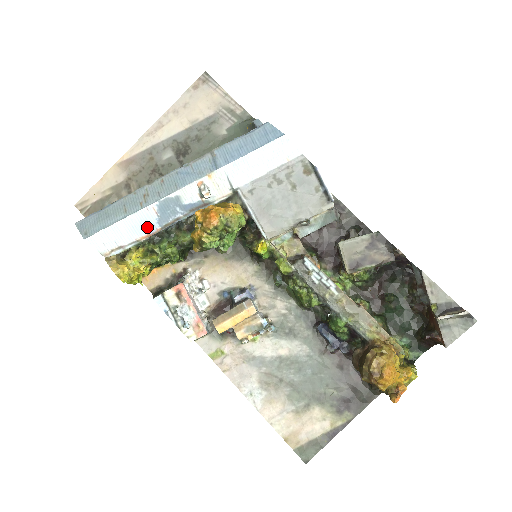
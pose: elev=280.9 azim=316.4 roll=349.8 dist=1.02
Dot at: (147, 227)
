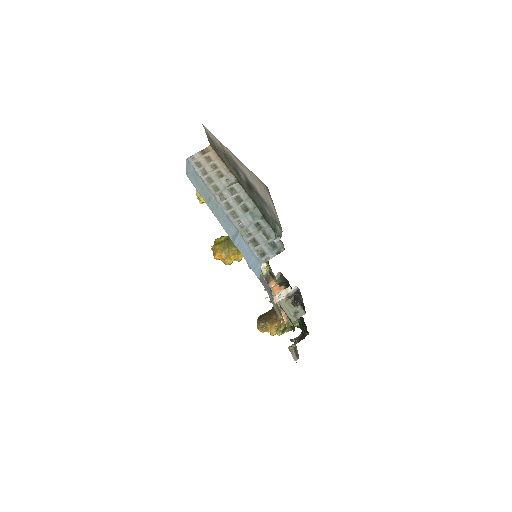
Dot at: occluded
